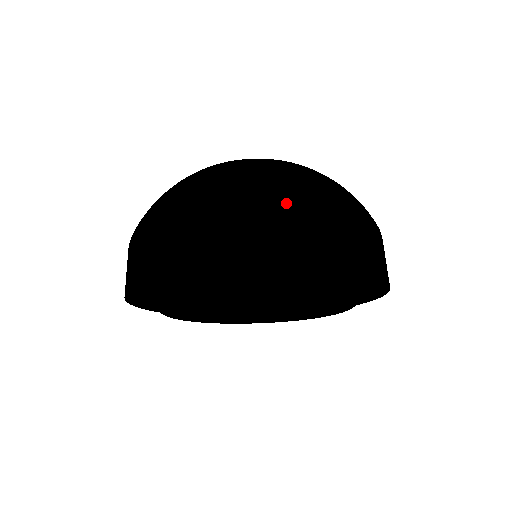
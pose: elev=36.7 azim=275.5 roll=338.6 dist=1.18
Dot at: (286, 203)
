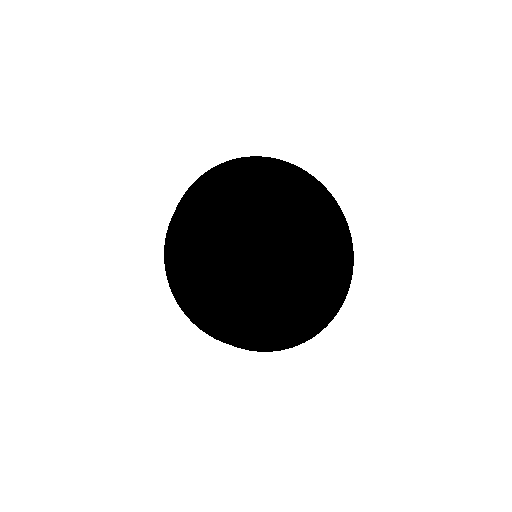
Dot at: occluded
